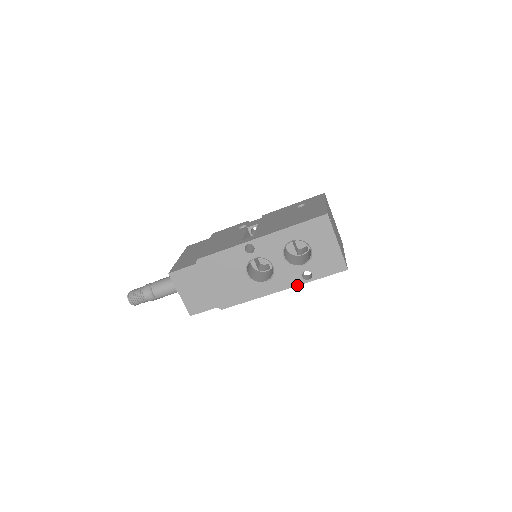
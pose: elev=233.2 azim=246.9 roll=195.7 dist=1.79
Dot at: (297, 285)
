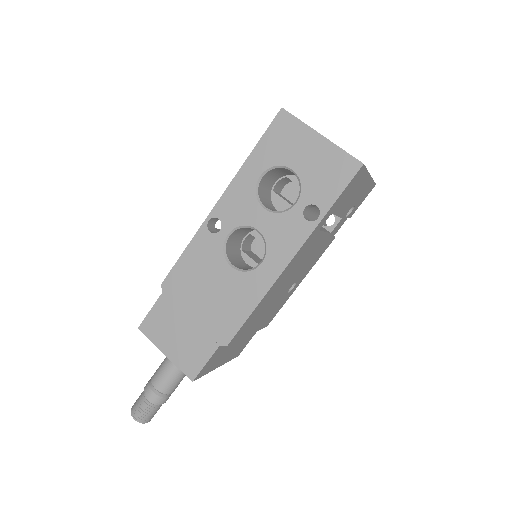
Dot at: (307, 237)
